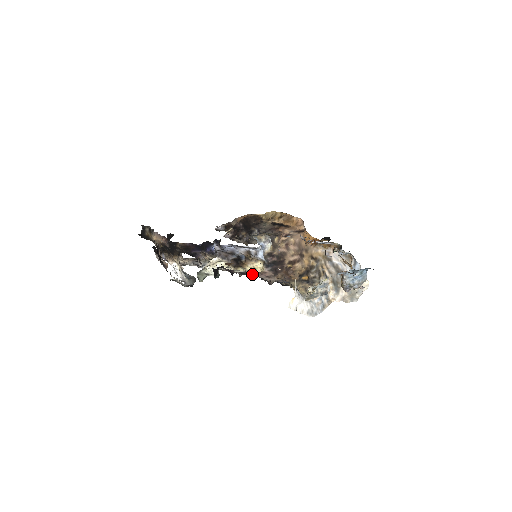
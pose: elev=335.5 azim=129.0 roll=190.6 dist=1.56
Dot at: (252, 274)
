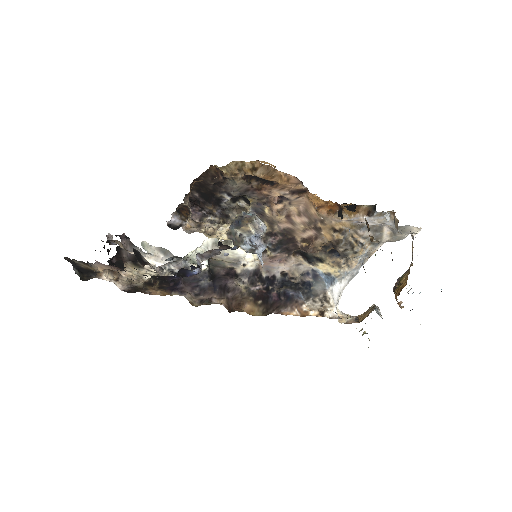
Dot at: (260, 265)
